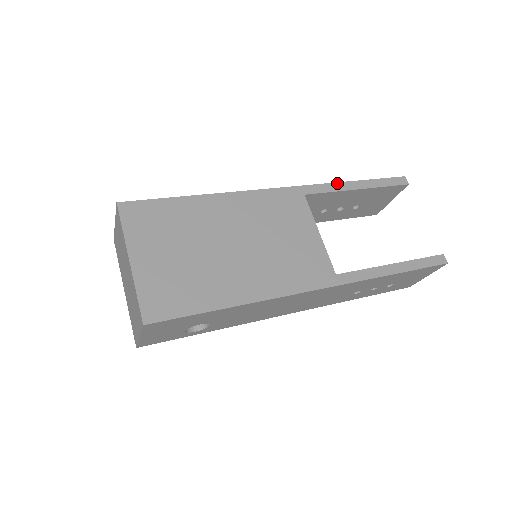
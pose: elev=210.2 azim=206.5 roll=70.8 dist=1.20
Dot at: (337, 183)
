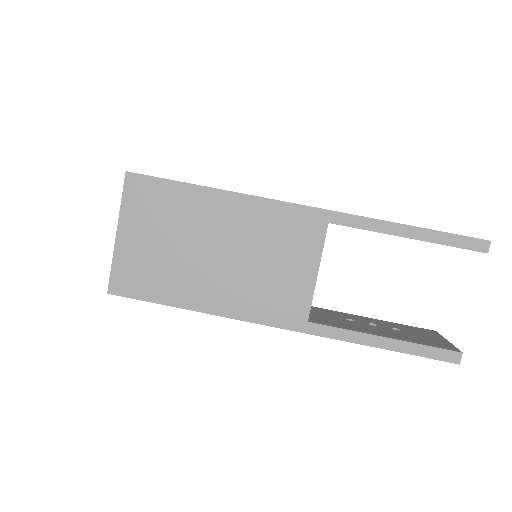
Dot at: (382, 221)
